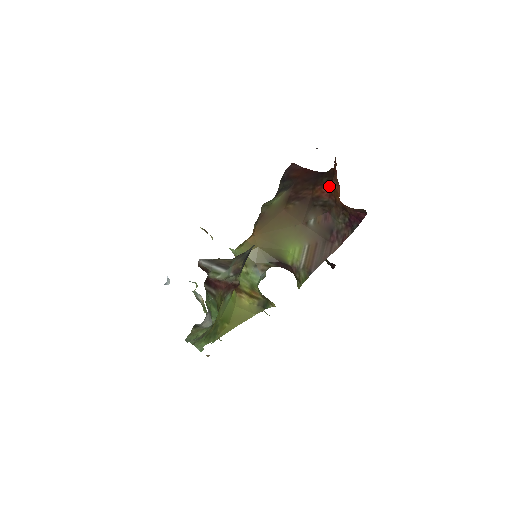
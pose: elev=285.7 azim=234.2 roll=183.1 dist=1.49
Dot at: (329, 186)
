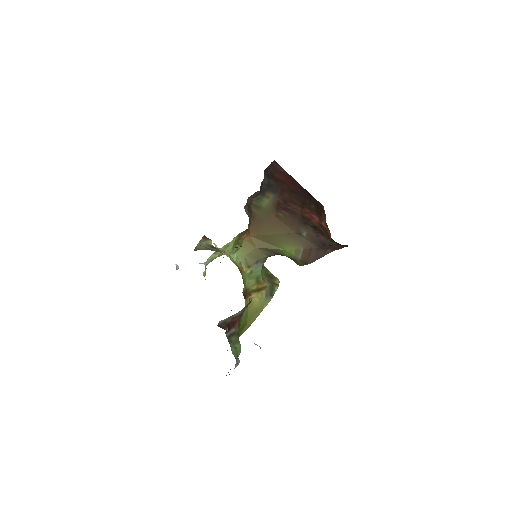
Dot at: (318, 217)
